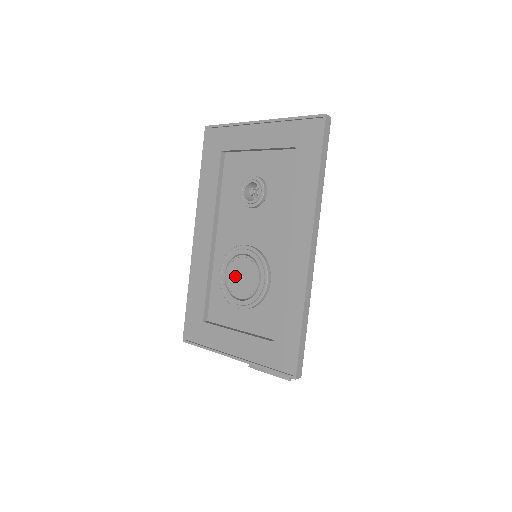
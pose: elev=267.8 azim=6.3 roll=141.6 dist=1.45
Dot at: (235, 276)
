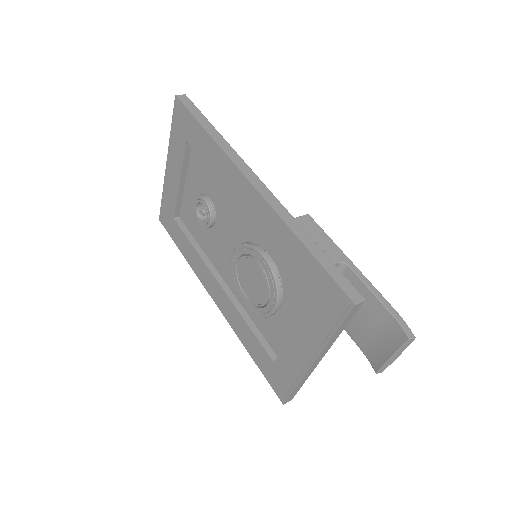
Dot at: (250, 288)
